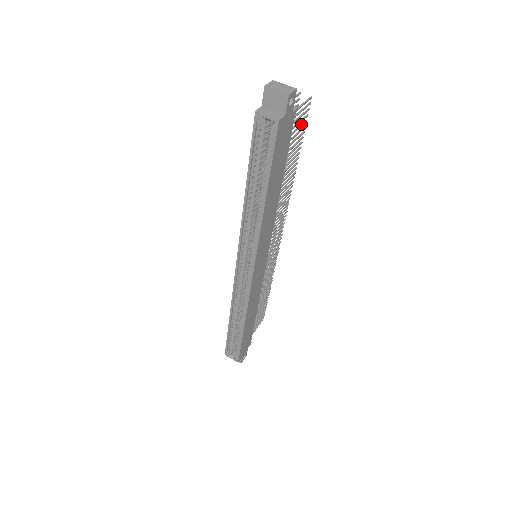
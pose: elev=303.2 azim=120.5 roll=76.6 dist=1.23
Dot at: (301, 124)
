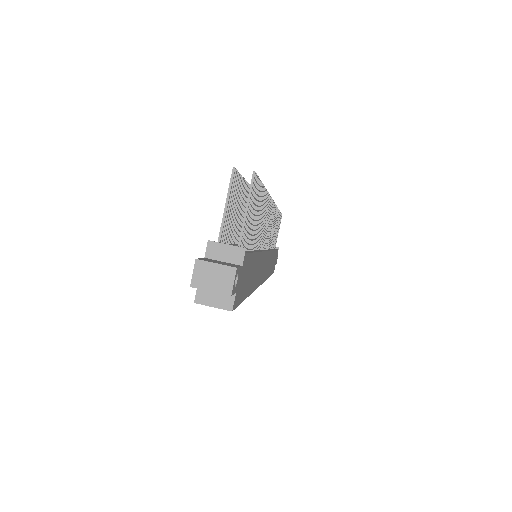
Dot at: occluded
